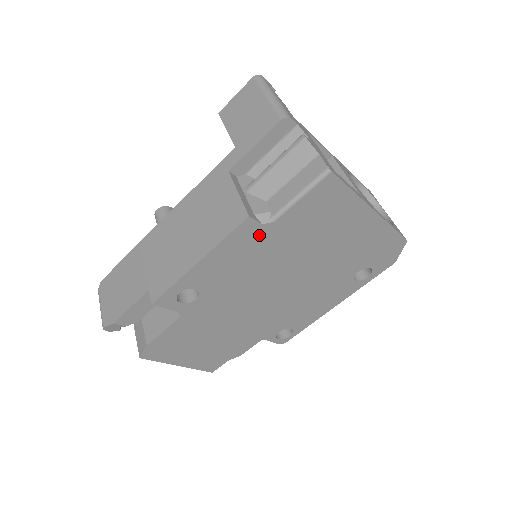
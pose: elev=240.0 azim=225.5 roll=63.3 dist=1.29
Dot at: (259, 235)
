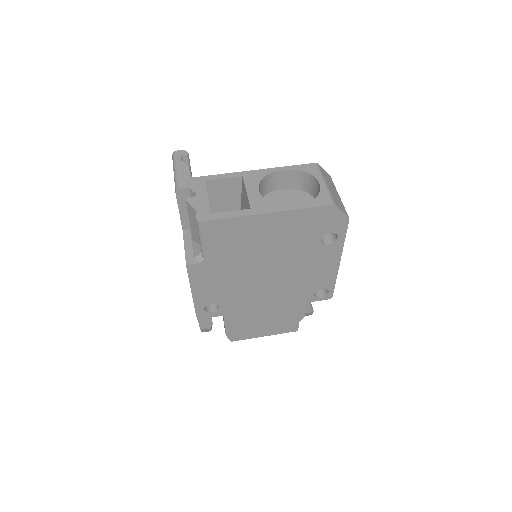
Dot at: (207, 267)
